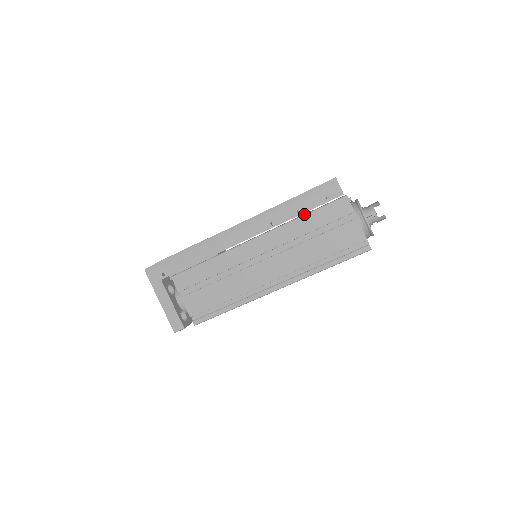
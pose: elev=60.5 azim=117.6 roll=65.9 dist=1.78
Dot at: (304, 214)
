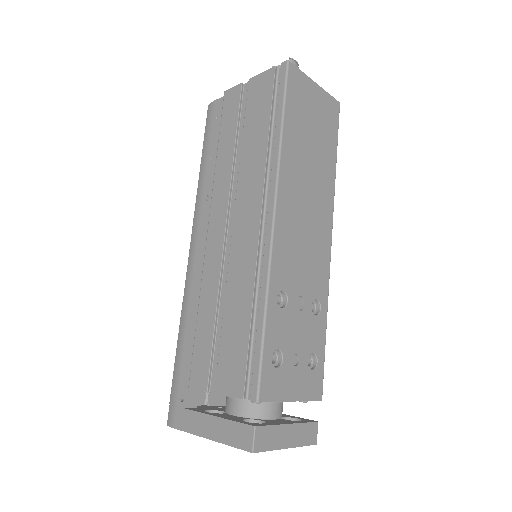
Dot at: (217, 151)
